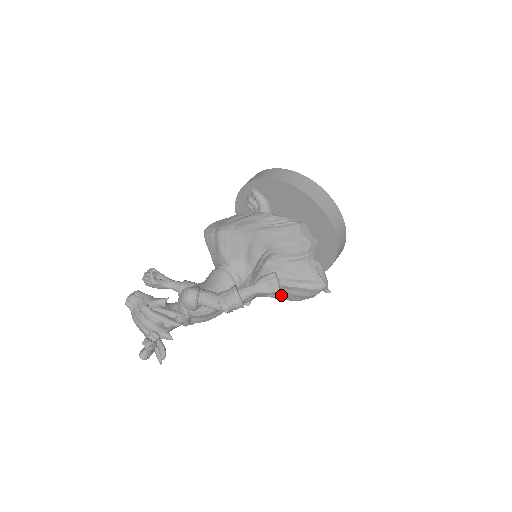
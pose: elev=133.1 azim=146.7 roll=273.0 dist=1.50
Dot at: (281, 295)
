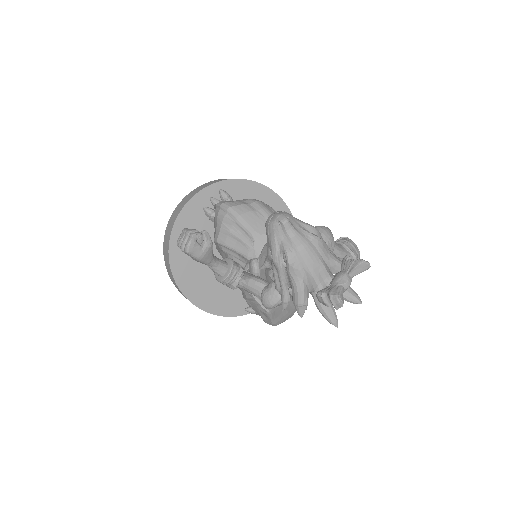
Dot at: (278, 309)
